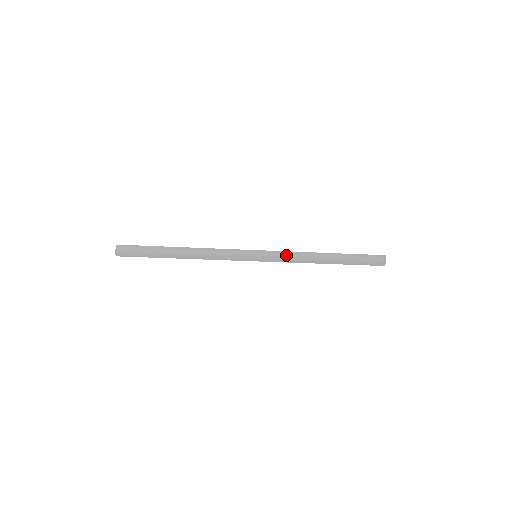
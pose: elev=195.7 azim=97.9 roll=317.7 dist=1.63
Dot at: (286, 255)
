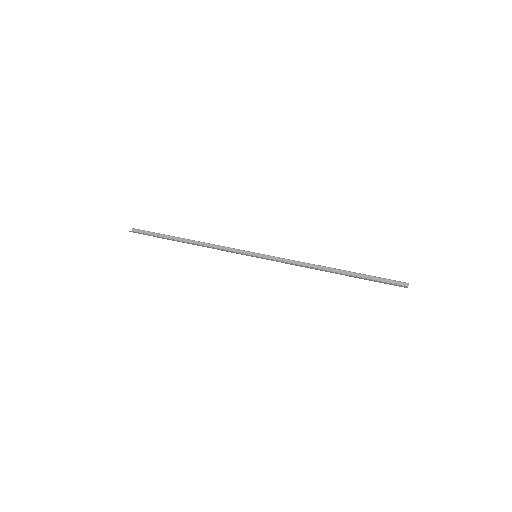
Dot at: occluded
